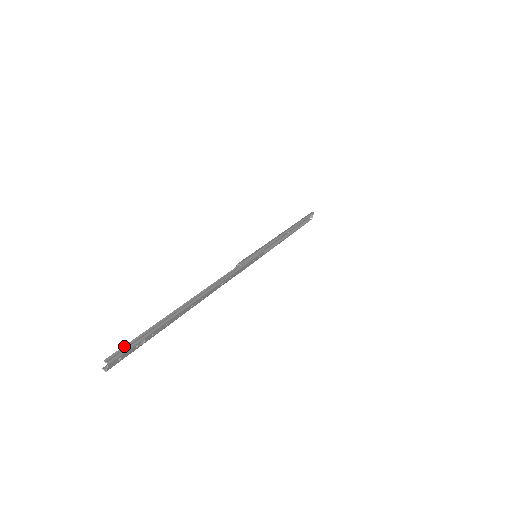
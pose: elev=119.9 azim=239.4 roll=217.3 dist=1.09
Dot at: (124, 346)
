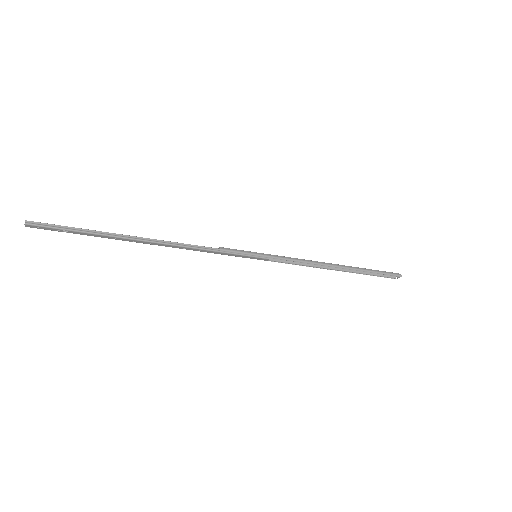
Dot at: (48, 224)
